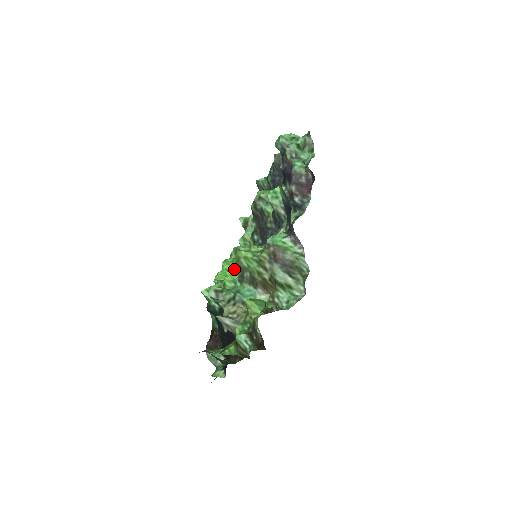
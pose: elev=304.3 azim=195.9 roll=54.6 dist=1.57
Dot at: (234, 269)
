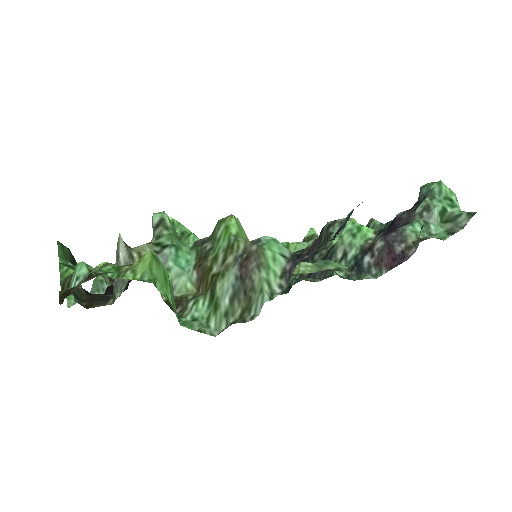
Dot at: occluded
